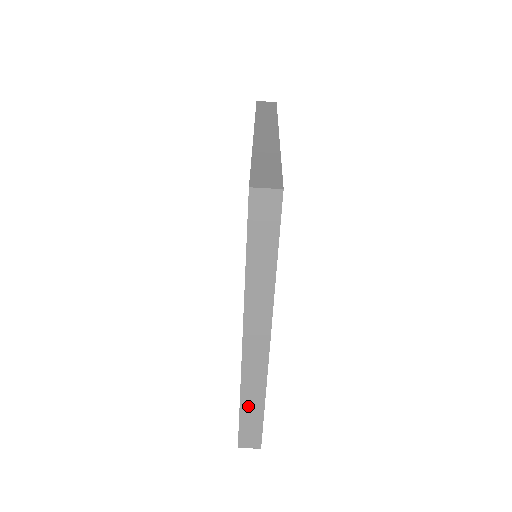
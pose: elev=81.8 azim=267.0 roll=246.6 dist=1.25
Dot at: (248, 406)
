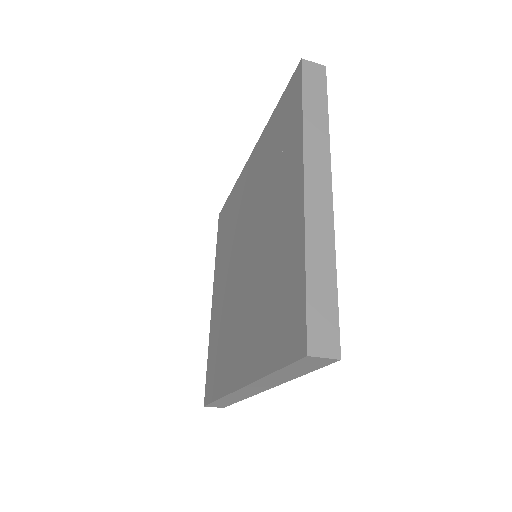
Dot at: (225, 400)
